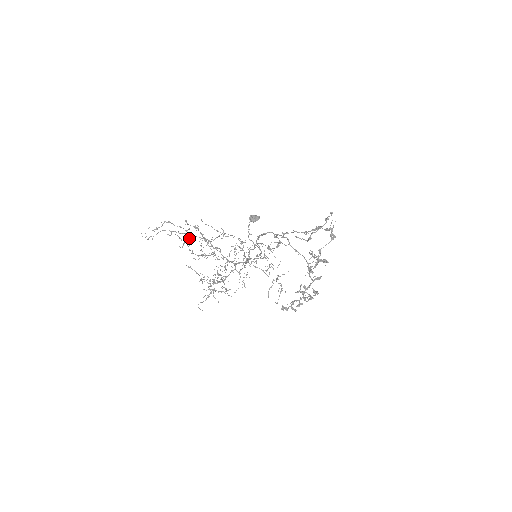
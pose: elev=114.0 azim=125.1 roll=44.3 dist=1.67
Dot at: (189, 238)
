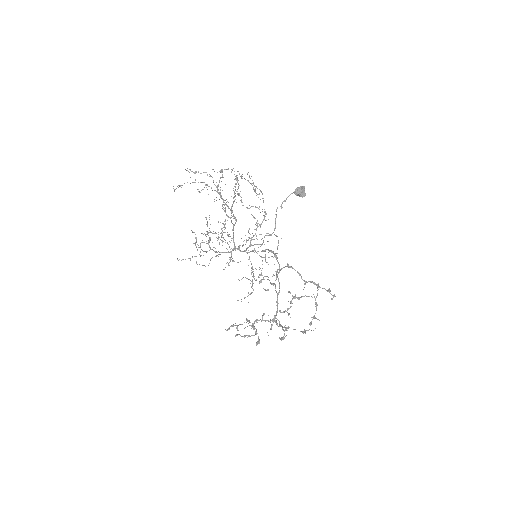
Dot at: occluded
